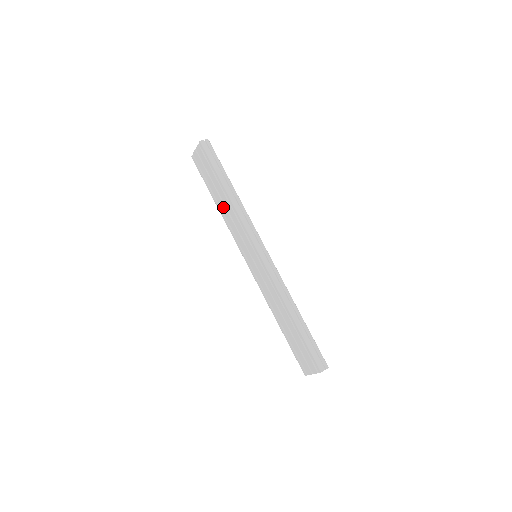
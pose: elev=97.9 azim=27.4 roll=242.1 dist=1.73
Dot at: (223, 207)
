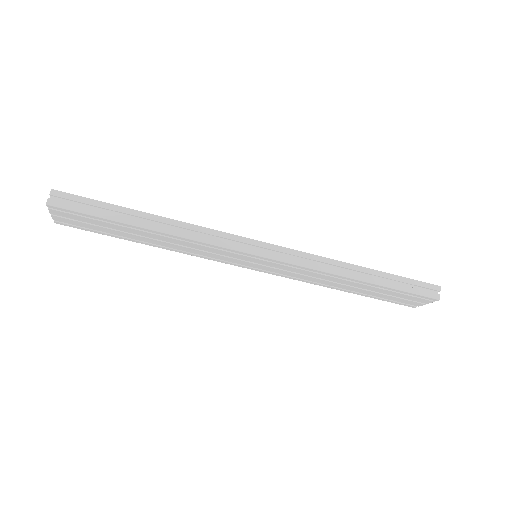
Dot at: (162, 244)
